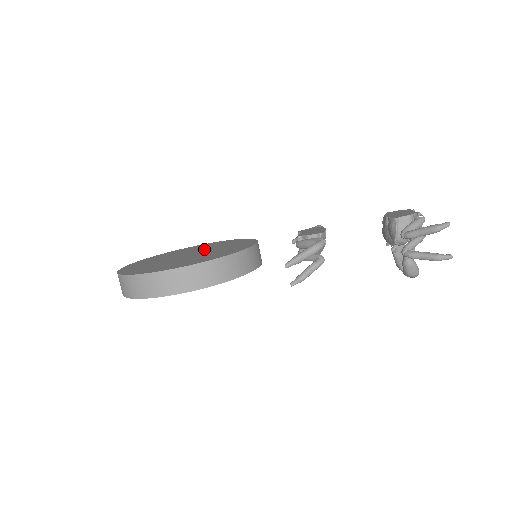
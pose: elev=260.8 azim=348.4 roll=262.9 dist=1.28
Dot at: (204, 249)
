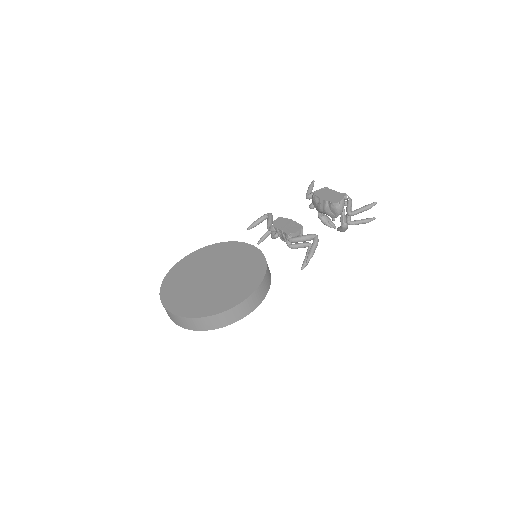
Dot at: (211, 265)
